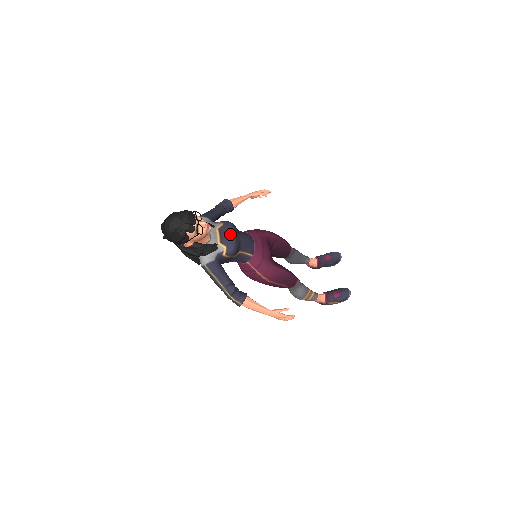
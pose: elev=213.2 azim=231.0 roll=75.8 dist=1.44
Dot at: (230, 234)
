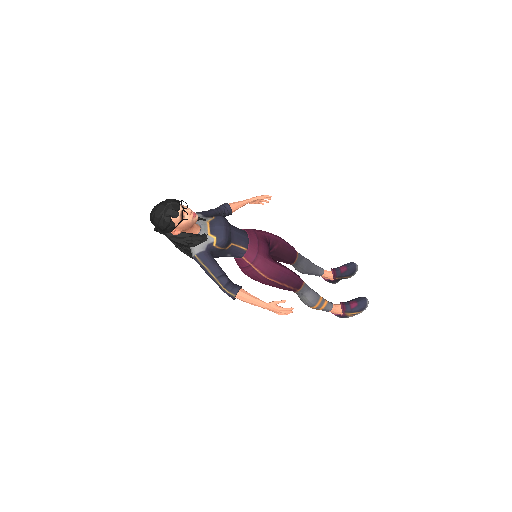
Dot at: (220, 225)
